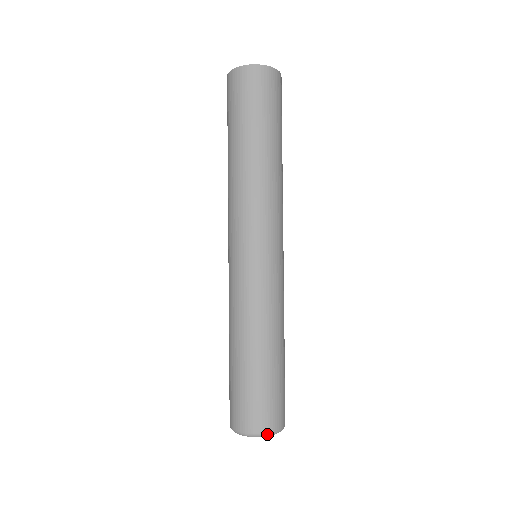
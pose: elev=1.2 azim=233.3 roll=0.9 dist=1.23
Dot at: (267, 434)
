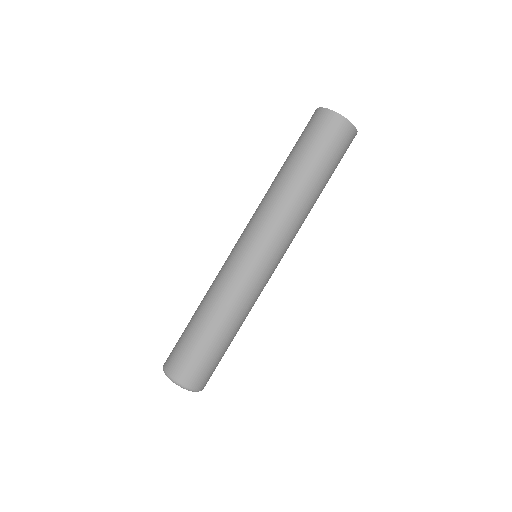
Dot at: (187, 388)
